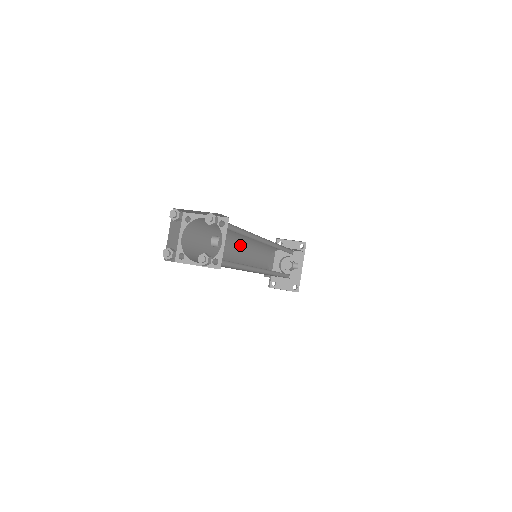
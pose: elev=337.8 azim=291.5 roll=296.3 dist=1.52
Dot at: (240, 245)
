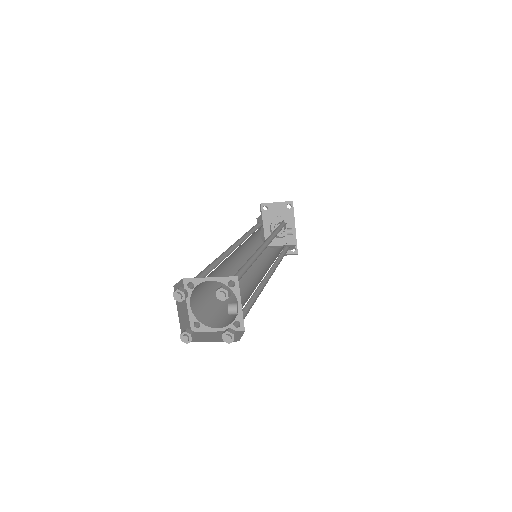
Dot at: (236, 251)
